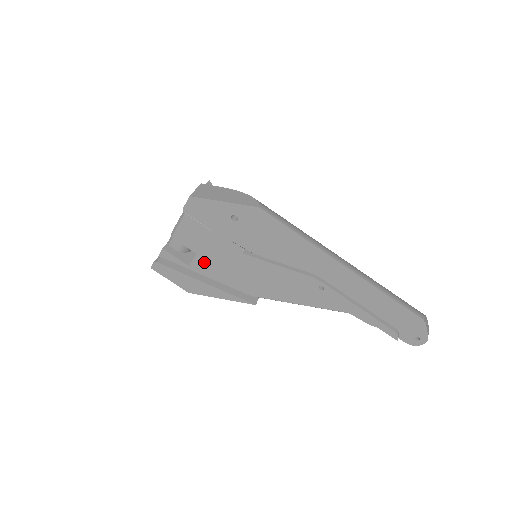
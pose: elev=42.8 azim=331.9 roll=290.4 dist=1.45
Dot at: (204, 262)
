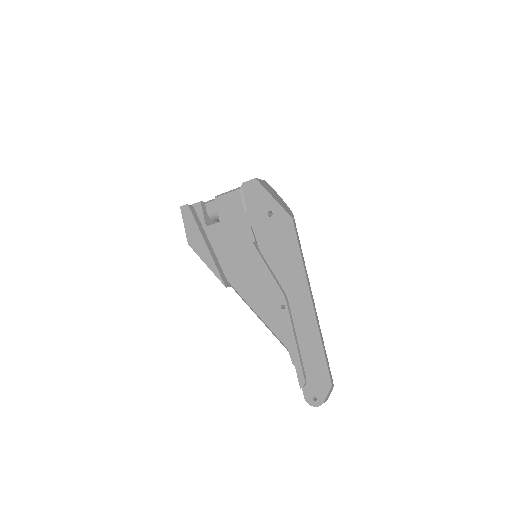
Dot at: (219, 232)
